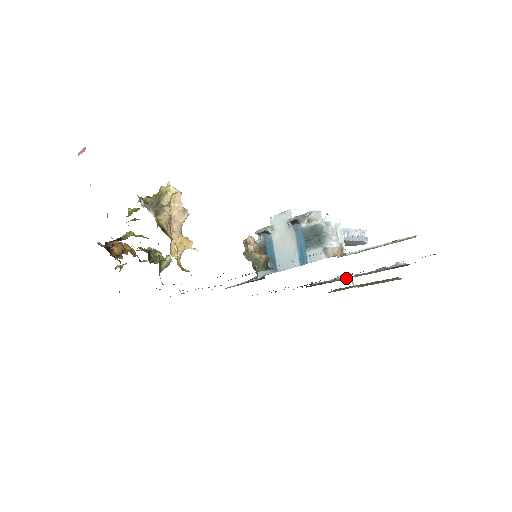
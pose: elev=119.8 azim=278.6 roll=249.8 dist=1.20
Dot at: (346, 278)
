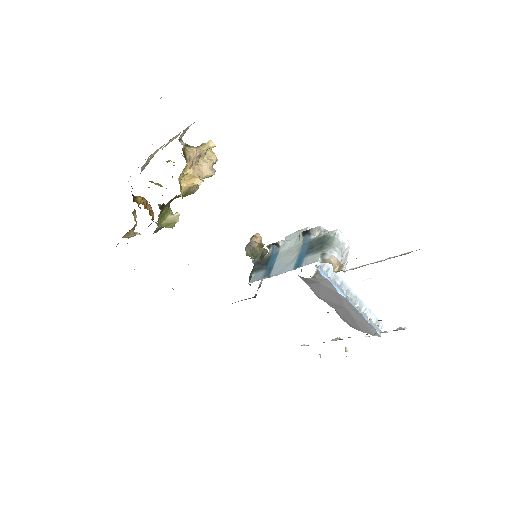
Dot at: (340, 338)
